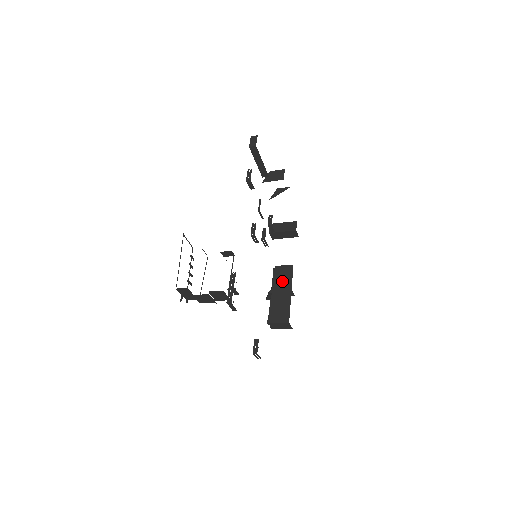
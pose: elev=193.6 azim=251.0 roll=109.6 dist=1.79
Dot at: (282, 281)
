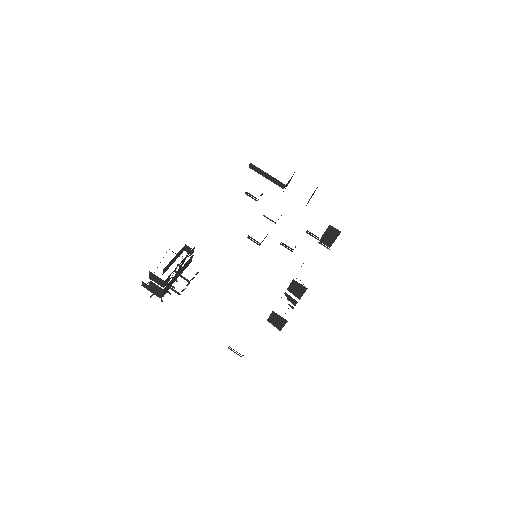
Dot at: occluded
